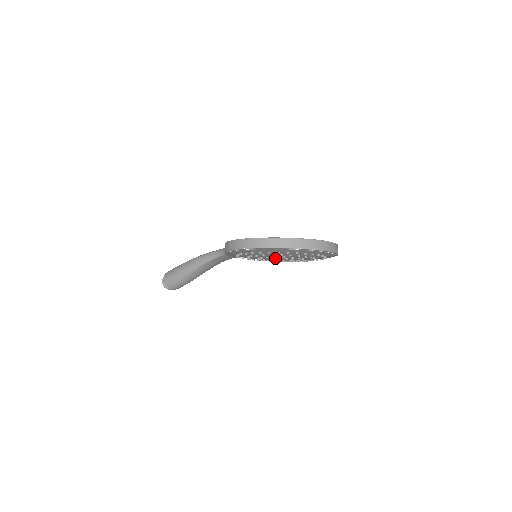
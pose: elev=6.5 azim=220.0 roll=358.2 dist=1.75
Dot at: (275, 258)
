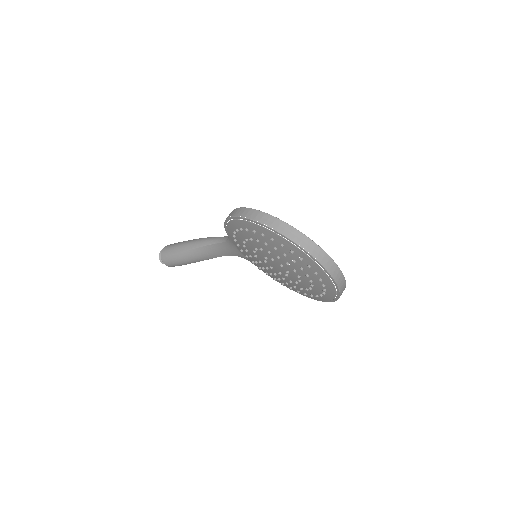
Dot at: (269, 253)
